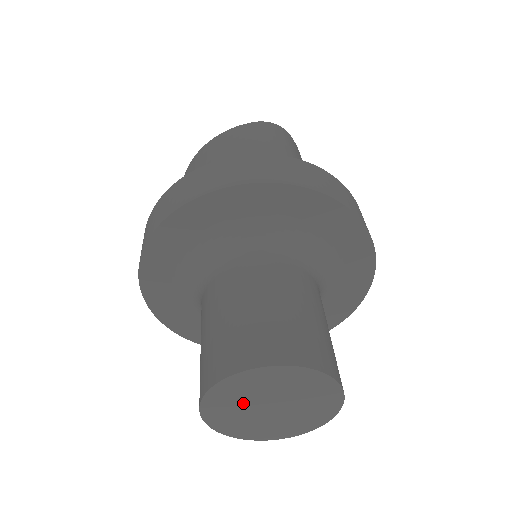
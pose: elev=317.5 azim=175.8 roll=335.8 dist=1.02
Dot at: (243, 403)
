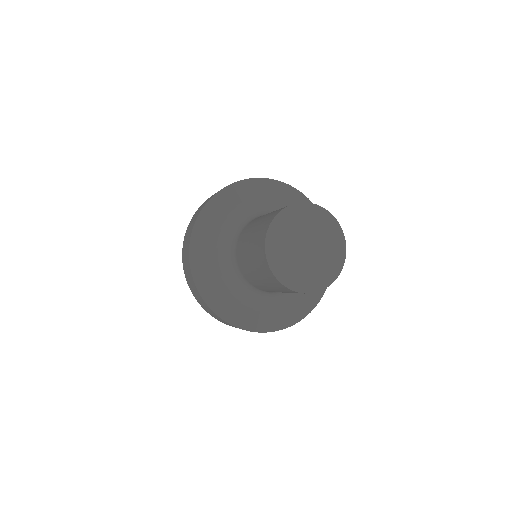
Dot at: (298, 230)
